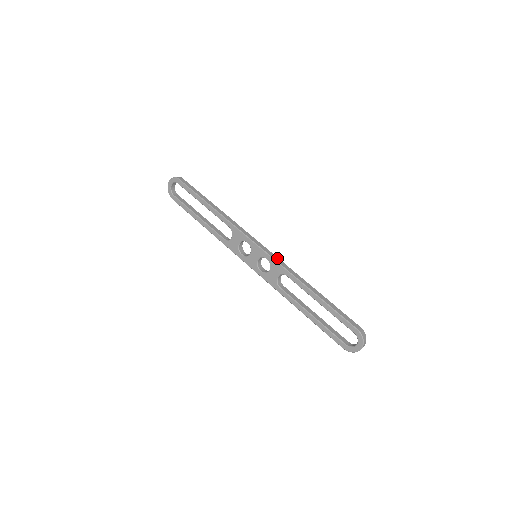
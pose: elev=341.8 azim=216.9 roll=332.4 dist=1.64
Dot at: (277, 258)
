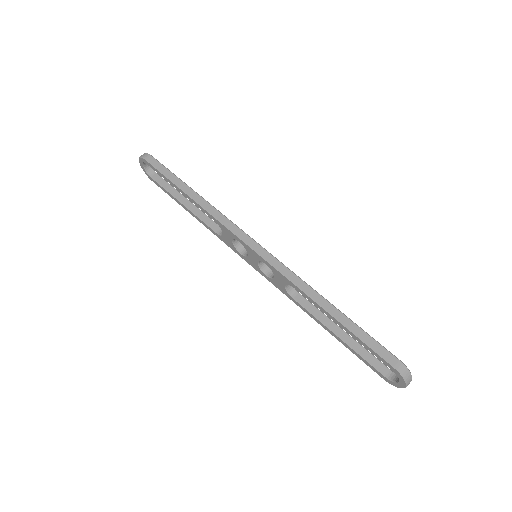
Dot at: (278, 263)
